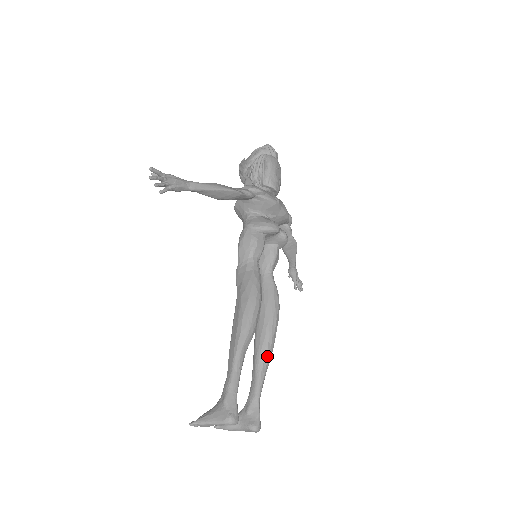
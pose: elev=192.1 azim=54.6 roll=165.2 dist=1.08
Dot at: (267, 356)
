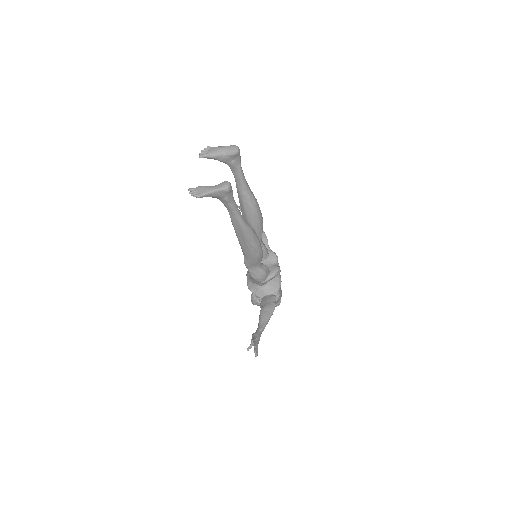
Dot at: (247, 222)
